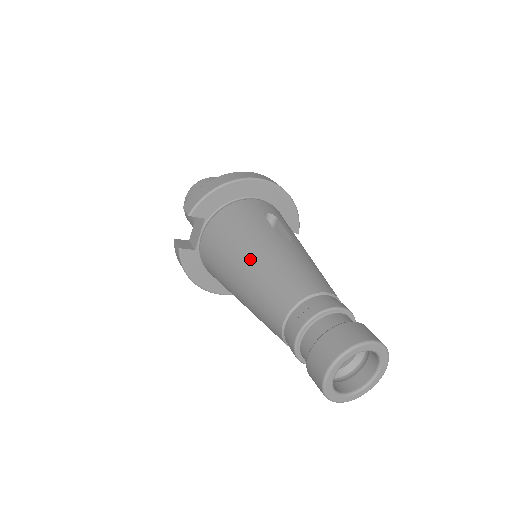
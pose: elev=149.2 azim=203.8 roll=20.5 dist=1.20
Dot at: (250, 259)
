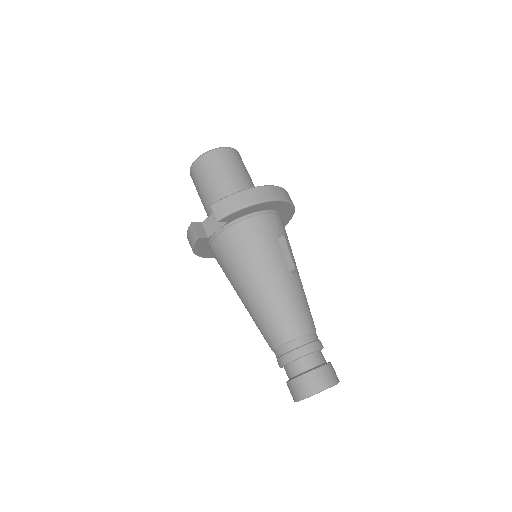
Dot at: (264, 284)
